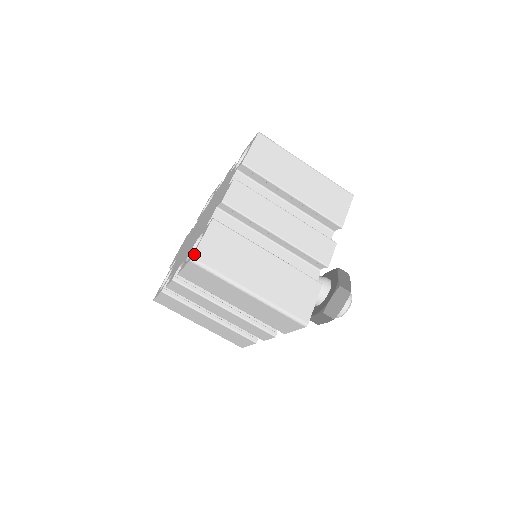
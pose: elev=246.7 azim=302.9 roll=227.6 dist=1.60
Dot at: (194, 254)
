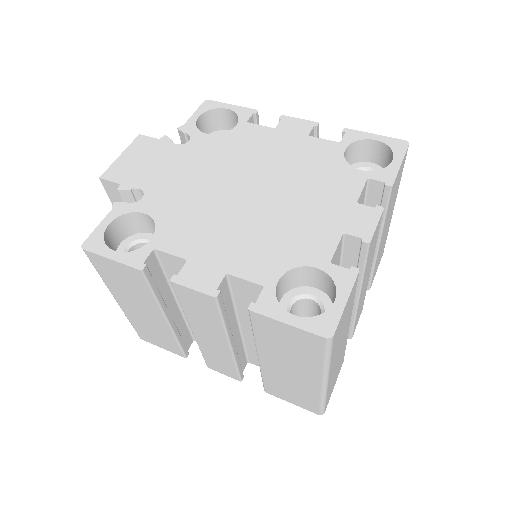
Dot at: (336, 330)
